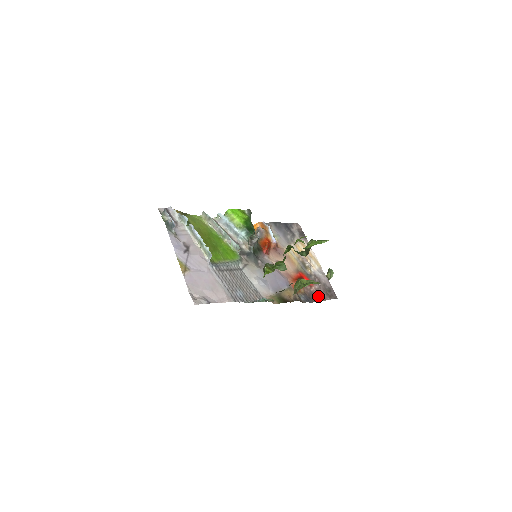
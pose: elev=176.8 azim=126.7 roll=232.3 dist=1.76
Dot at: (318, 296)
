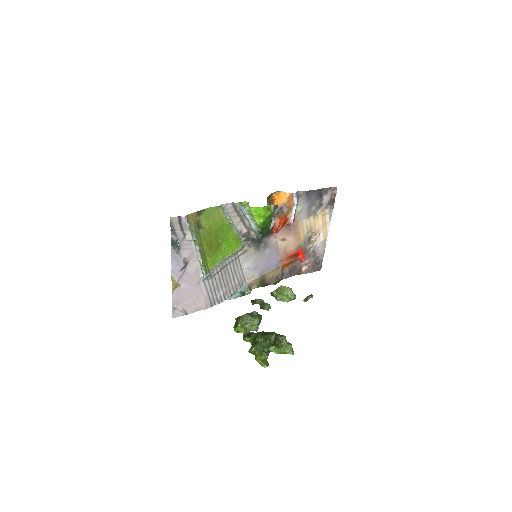
Dot at: (302, 270)
